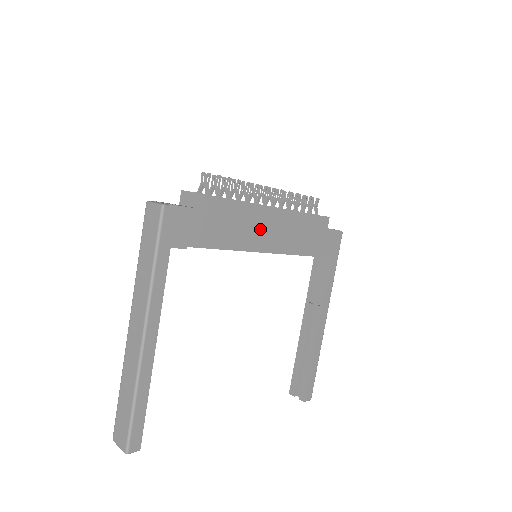
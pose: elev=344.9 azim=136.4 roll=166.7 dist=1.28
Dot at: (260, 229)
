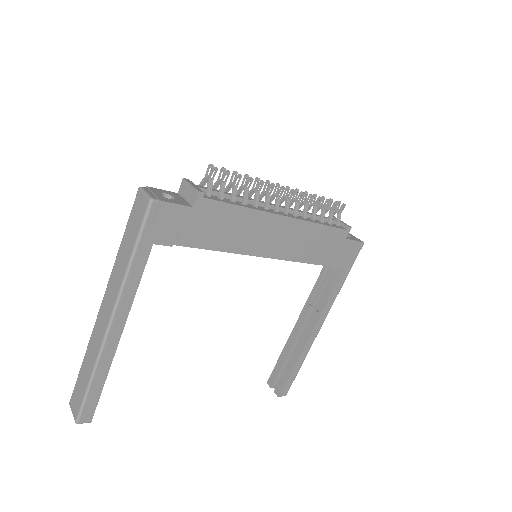
Dot at: (264, 233)
